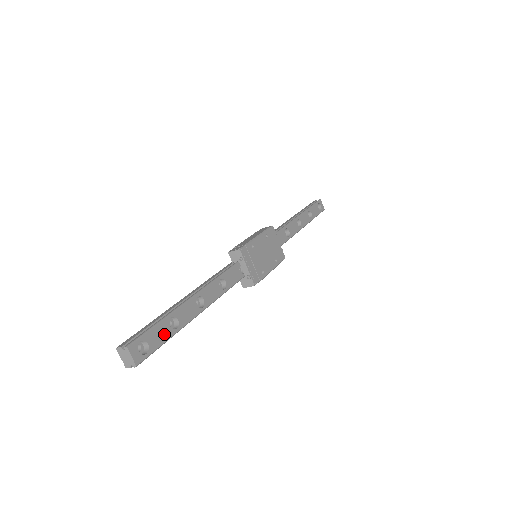
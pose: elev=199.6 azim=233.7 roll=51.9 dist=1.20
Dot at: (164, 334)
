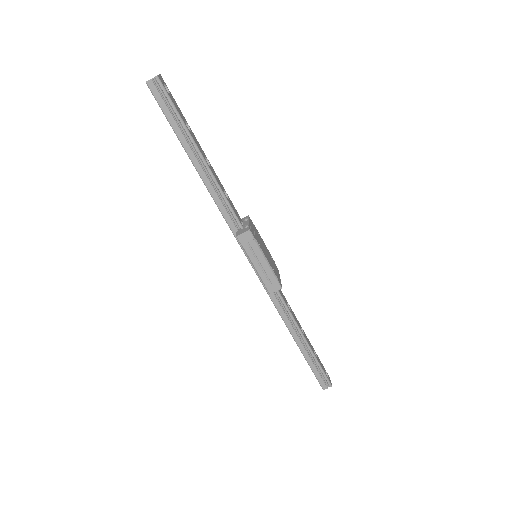
Dot at: (179, 112)
